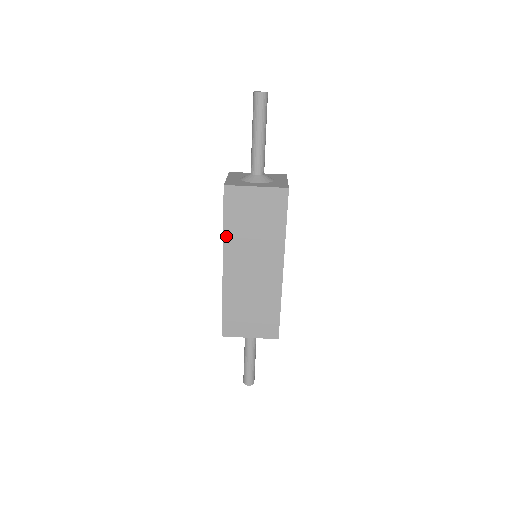
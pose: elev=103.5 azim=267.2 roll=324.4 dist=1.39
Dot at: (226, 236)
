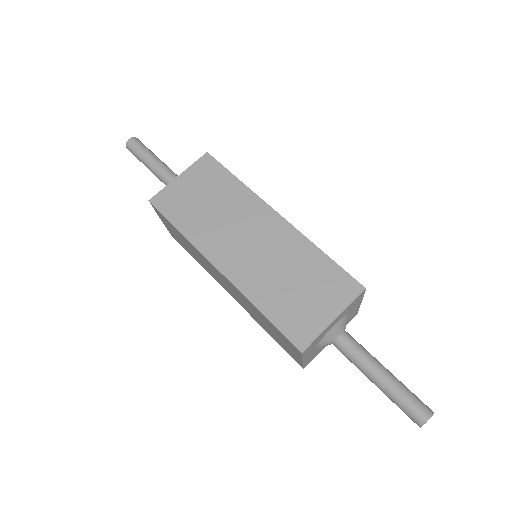
Dot at: (192, 239)
